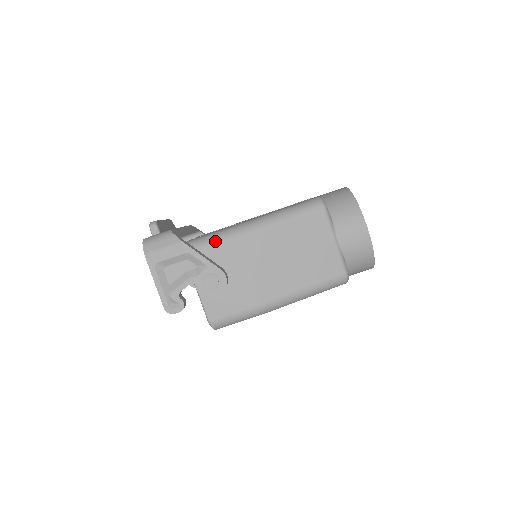
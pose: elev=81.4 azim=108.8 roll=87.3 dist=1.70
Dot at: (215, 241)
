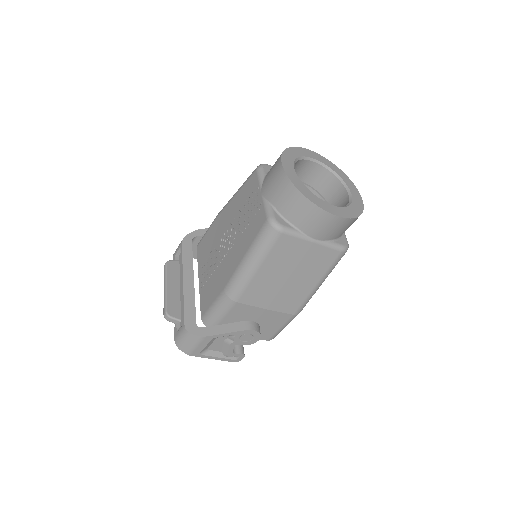
Dot at: (222, 313)
